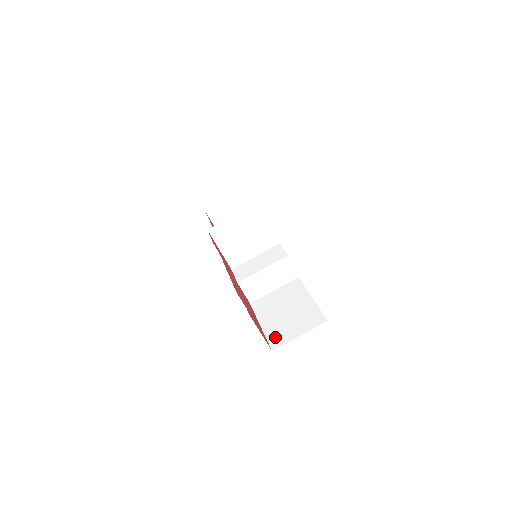
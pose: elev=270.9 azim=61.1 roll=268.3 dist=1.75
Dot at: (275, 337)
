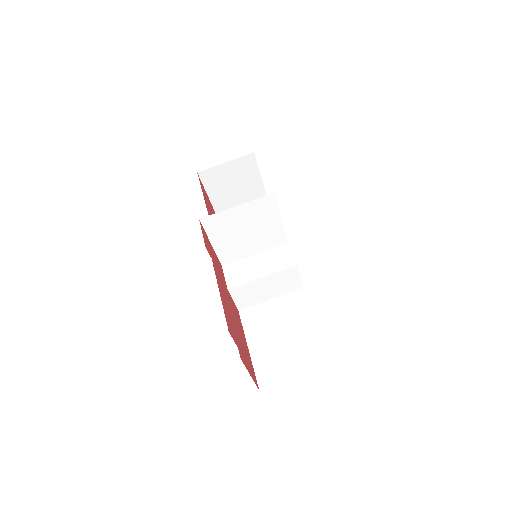
Dot at: (265, 370)
